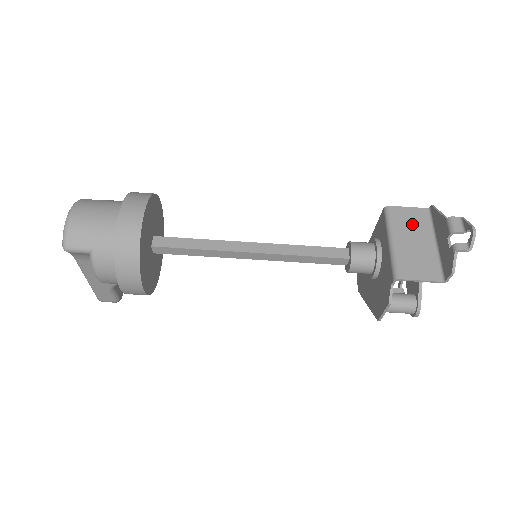
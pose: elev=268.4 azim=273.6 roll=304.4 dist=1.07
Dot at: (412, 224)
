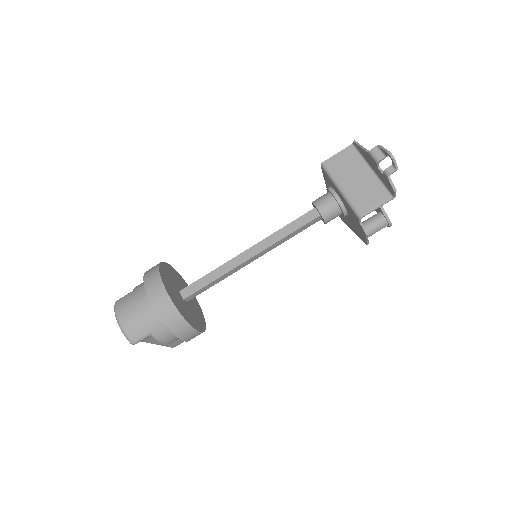
Dot at: (347, 166)
